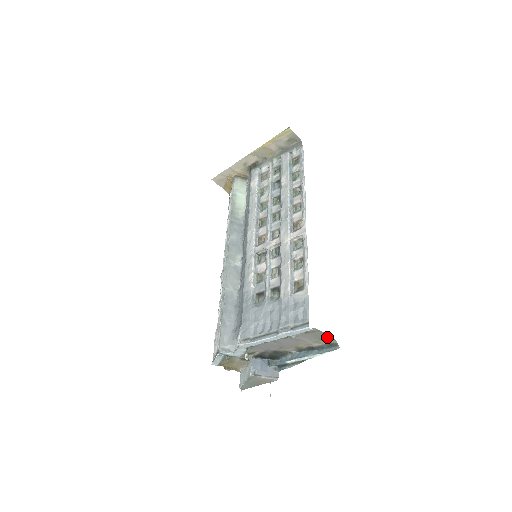
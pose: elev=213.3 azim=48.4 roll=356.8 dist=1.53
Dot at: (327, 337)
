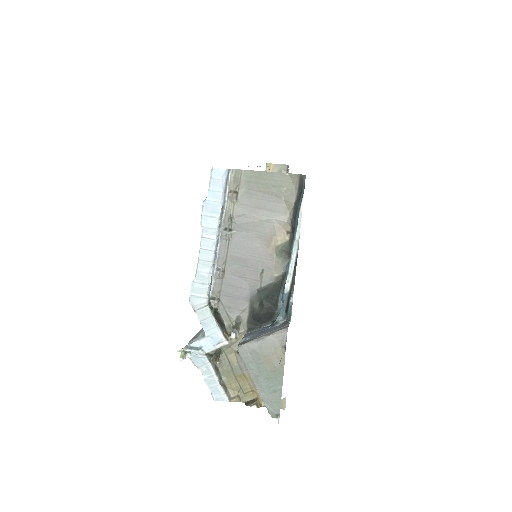
Dot at: (278, 180)
